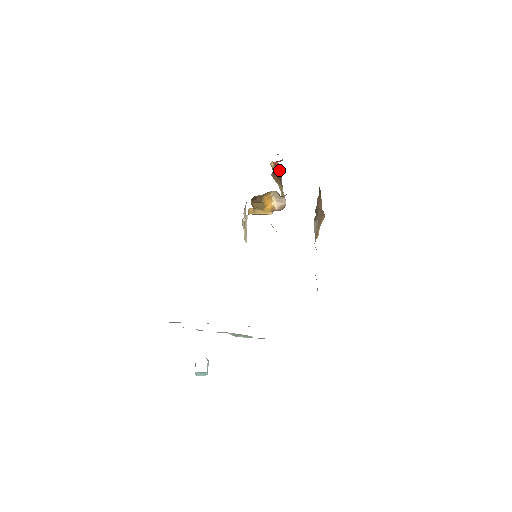
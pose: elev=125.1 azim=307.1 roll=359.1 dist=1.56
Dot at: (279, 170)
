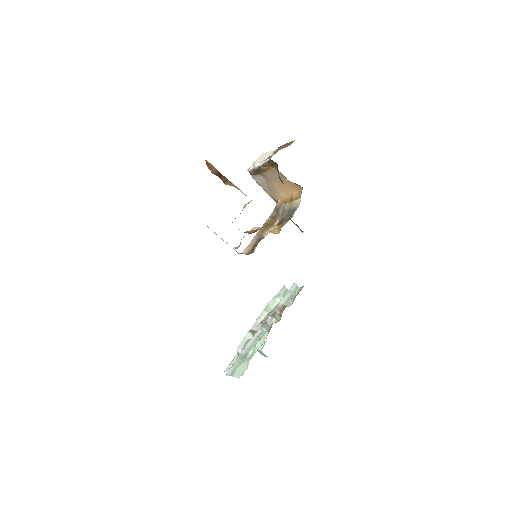
Dot at: (209, 164)
